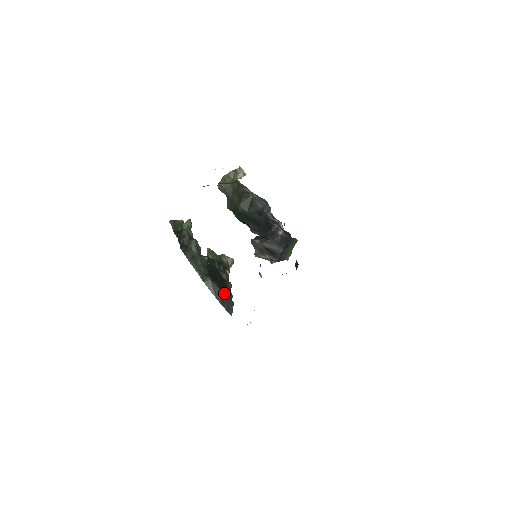
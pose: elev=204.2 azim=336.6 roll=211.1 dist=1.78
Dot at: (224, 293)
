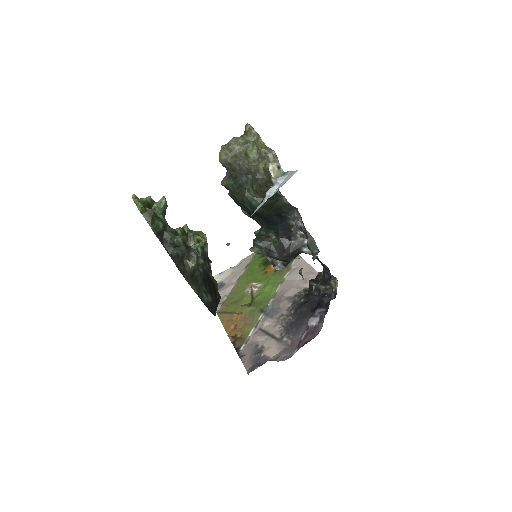
Dot at: (218, 303)
